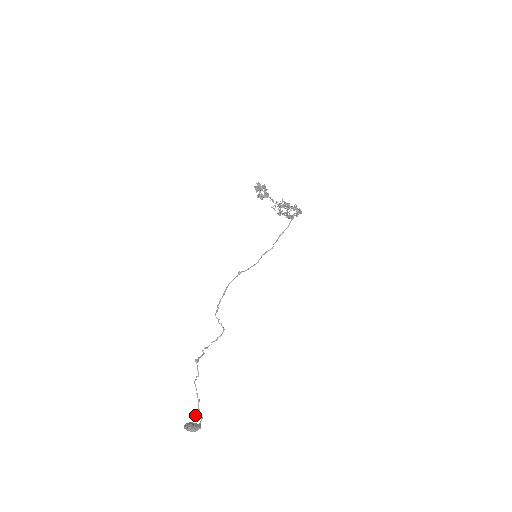
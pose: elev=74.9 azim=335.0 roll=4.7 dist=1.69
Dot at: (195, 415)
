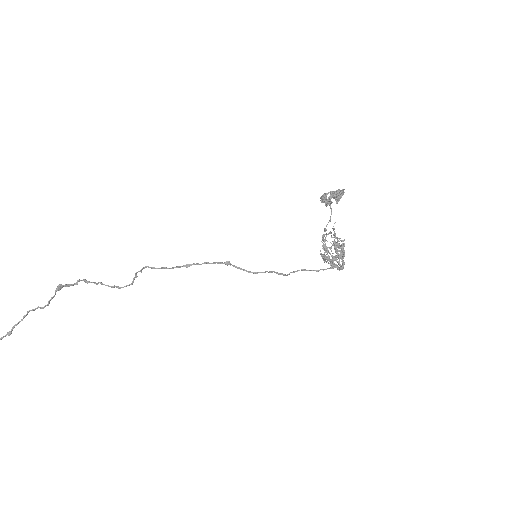
Dot at: out of frame
